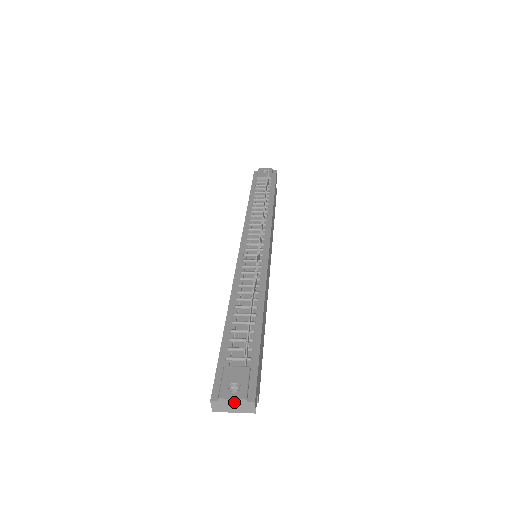
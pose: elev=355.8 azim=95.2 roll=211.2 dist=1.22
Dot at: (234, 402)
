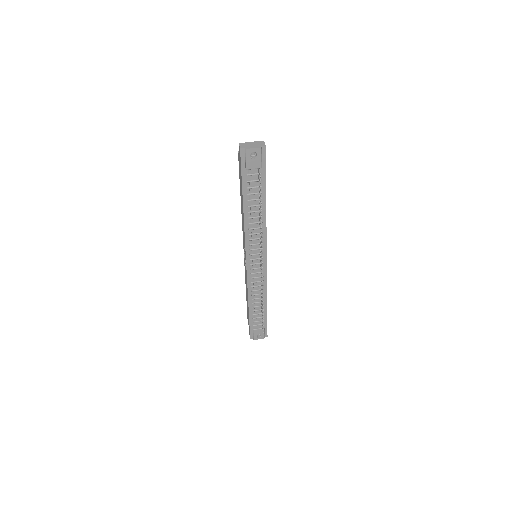
Dot at: (259, 337)
